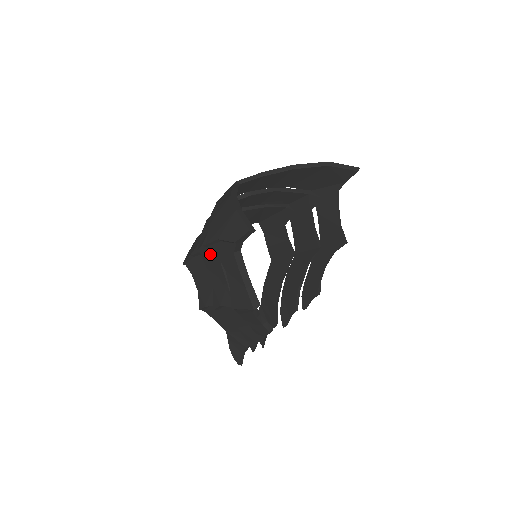
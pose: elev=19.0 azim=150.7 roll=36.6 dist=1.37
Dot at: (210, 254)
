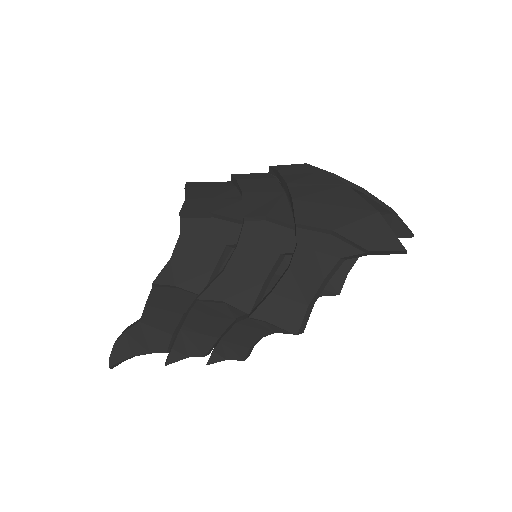
Dot at: (268, 233)
